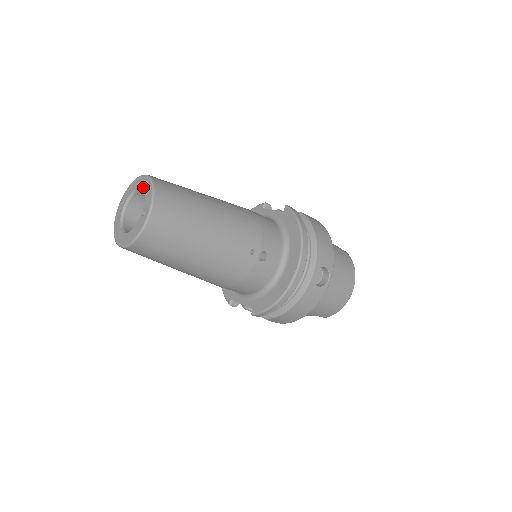
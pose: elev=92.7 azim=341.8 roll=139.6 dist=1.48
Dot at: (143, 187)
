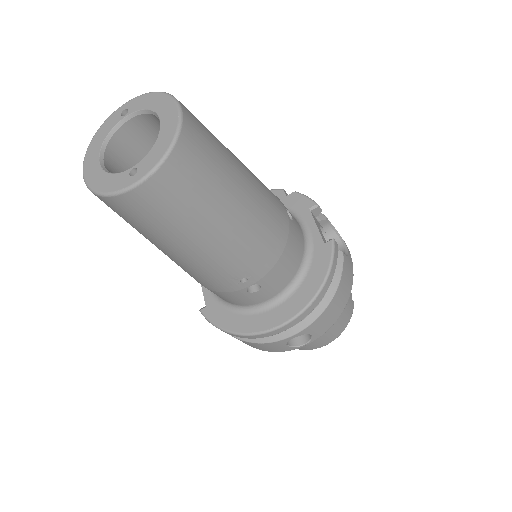
Dot at: (163, 127)
